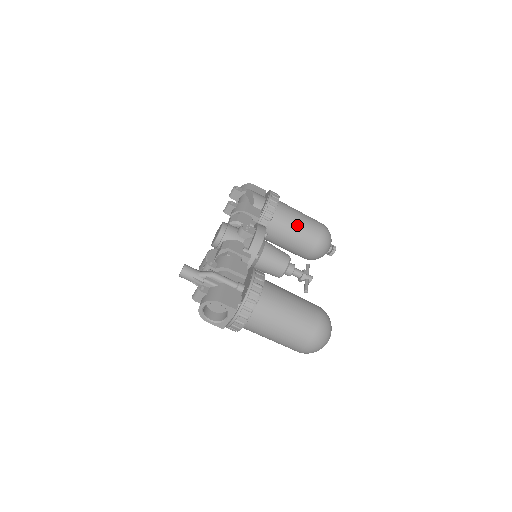
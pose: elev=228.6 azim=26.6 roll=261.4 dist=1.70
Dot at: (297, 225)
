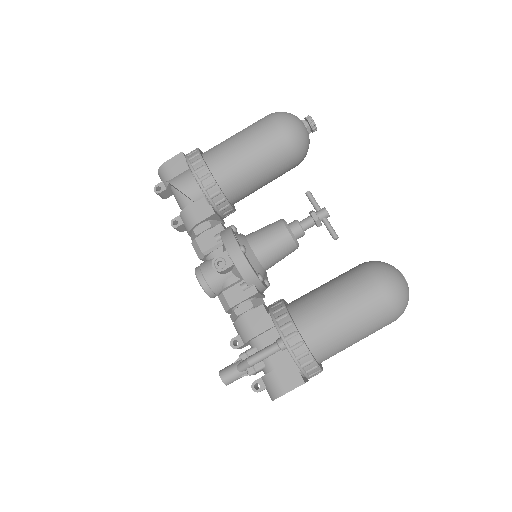
Dot at: (252, 166)
